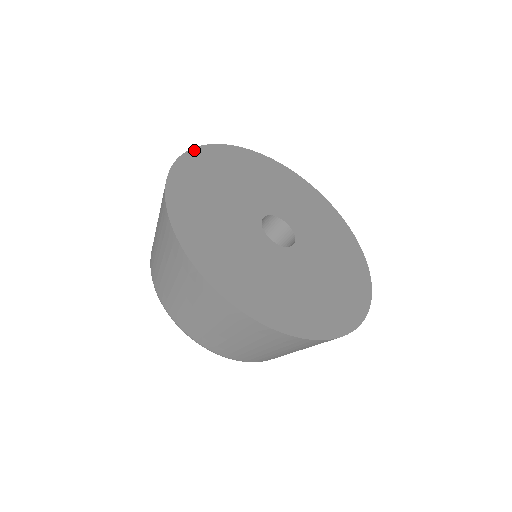
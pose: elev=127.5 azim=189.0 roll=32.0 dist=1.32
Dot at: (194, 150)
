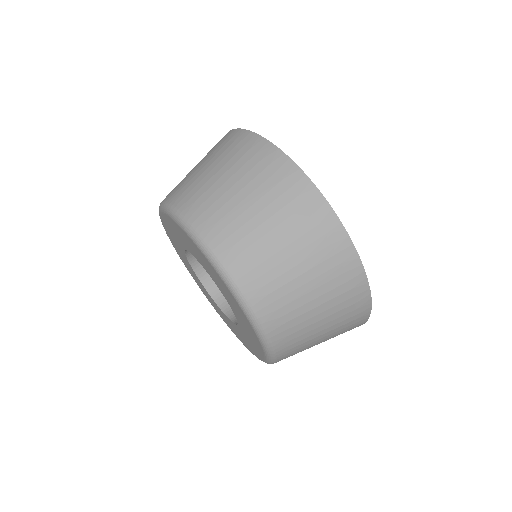
Dot at: occluded
